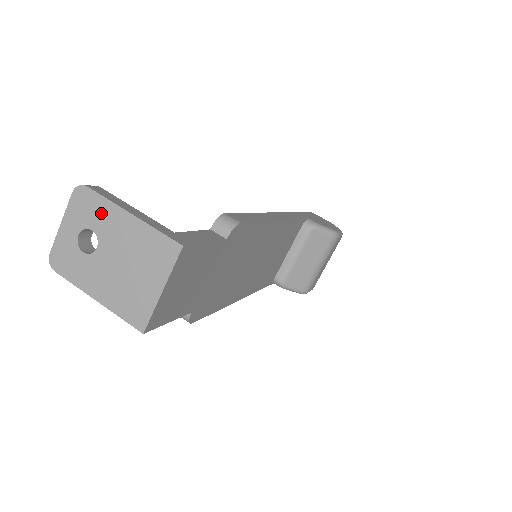
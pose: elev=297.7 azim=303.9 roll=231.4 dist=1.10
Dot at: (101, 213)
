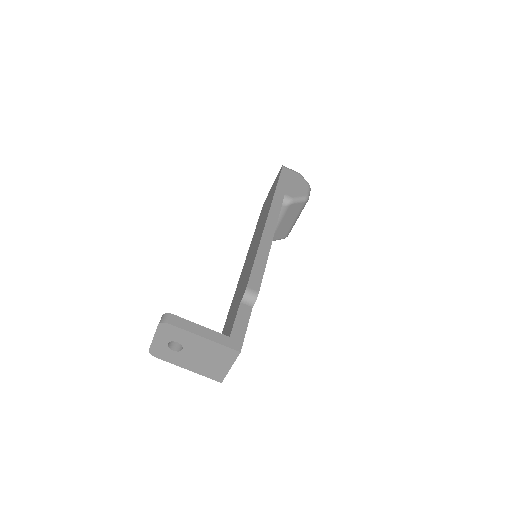
Dot at: (182, 336)
